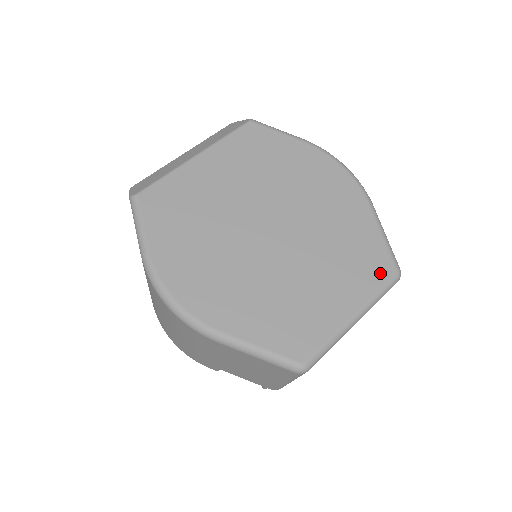
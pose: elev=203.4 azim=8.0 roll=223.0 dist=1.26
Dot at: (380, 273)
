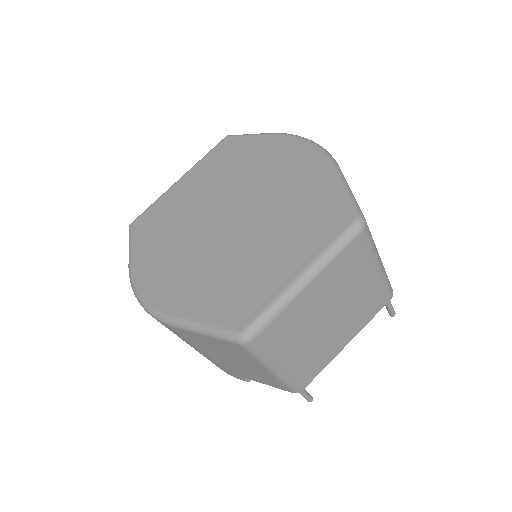
Dot at: (334, 226)
